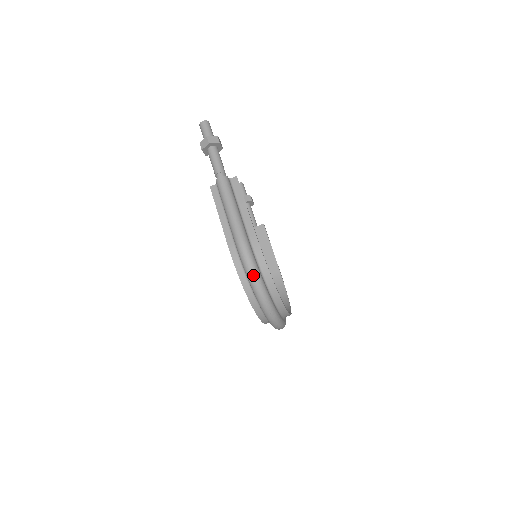
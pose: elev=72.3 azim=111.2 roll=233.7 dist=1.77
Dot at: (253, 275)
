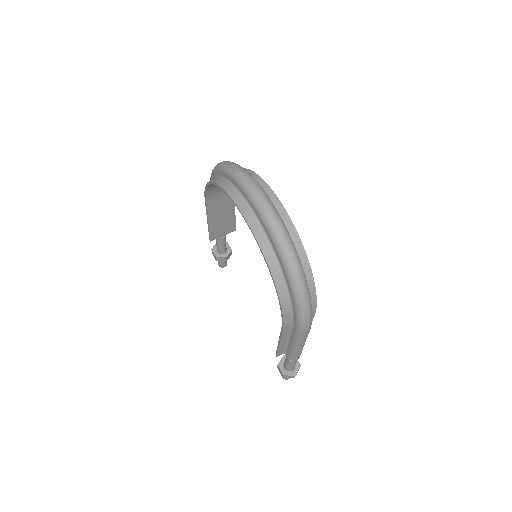
Dot at: occluded
